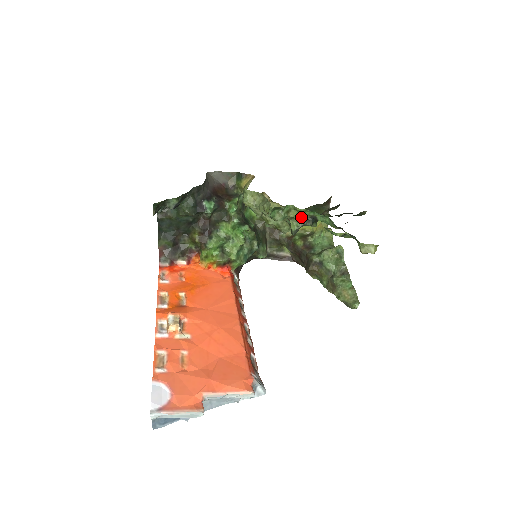
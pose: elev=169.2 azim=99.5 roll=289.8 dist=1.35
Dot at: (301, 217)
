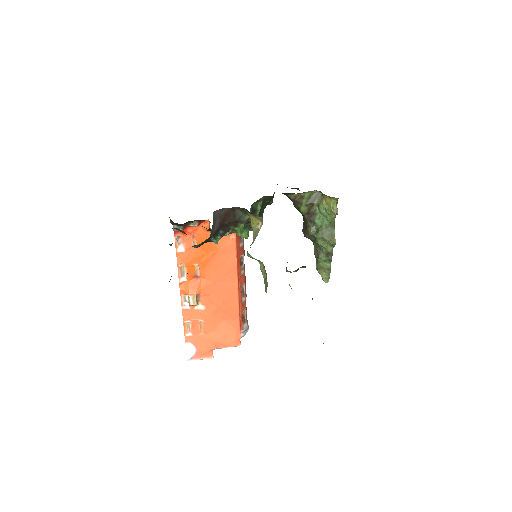
Dot at: occluded
